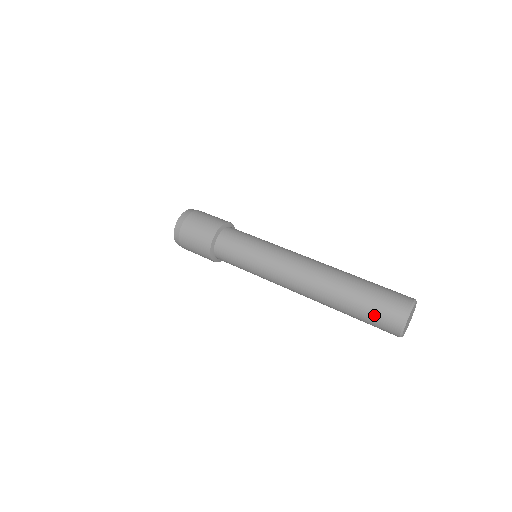
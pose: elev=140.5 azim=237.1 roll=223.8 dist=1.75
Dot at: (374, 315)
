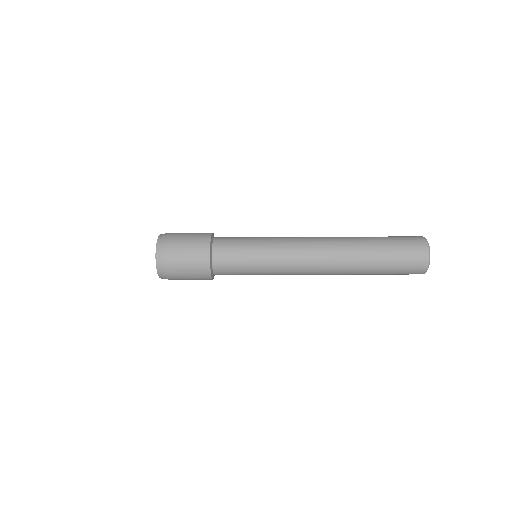
Dot at: (400, 245)
